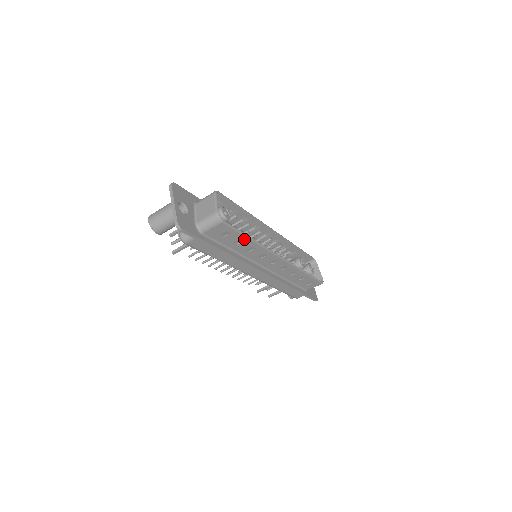
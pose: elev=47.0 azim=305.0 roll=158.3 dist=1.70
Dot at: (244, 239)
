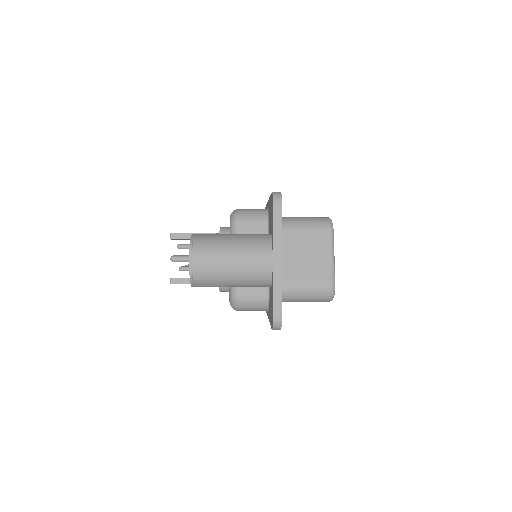
Dot at: occluded
